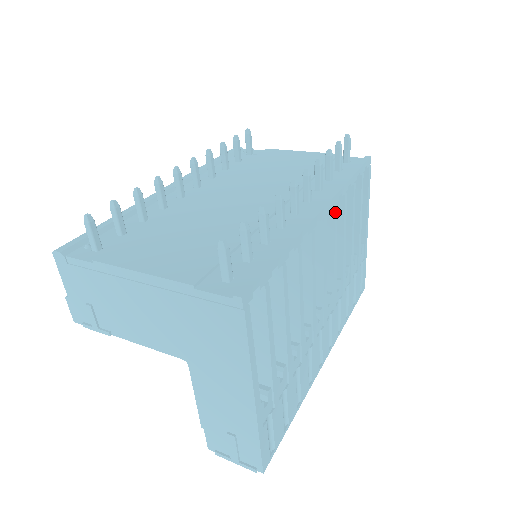
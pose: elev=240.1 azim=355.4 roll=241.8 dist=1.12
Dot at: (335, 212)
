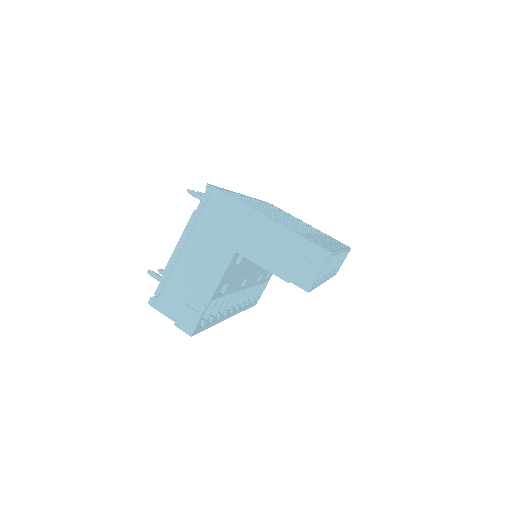
Dot at: (257, 201)
